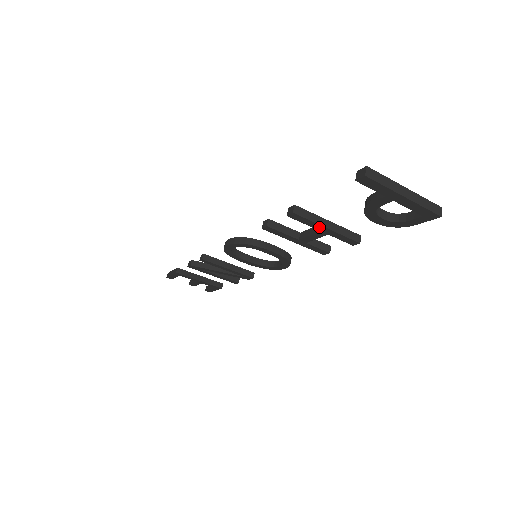
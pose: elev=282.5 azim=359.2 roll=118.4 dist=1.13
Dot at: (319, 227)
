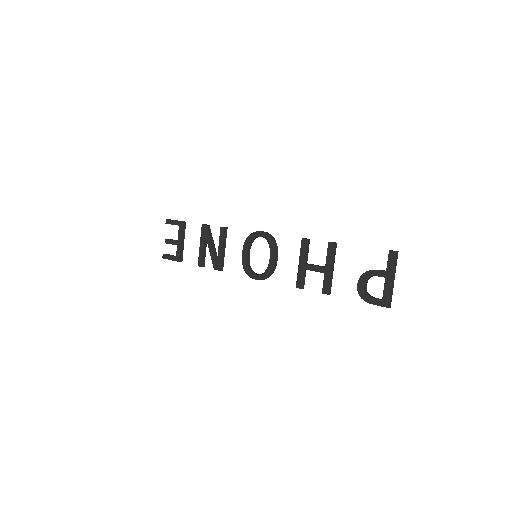
Dot at: (329, 264)
